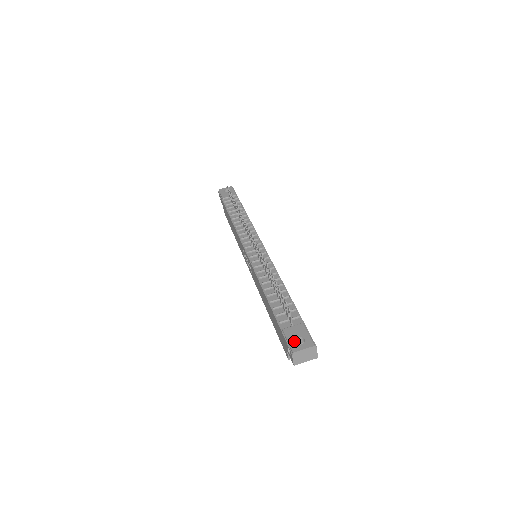
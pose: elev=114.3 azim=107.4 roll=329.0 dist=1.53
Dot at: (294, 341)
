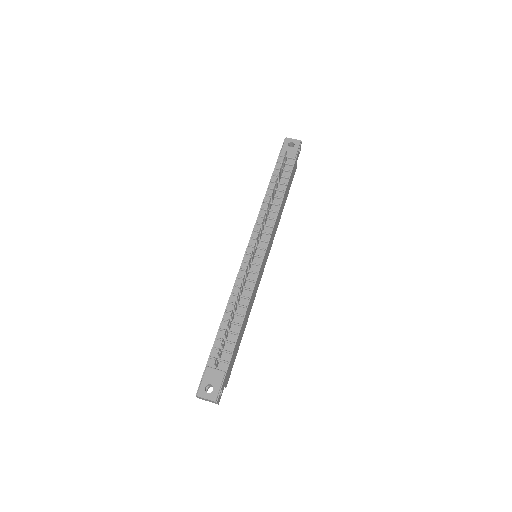
Dot at: (205, 385)
